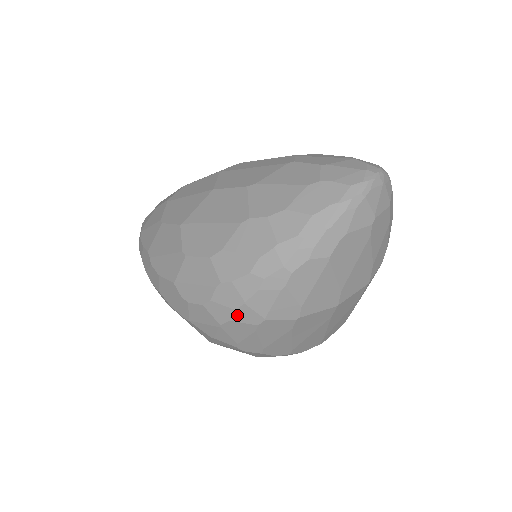
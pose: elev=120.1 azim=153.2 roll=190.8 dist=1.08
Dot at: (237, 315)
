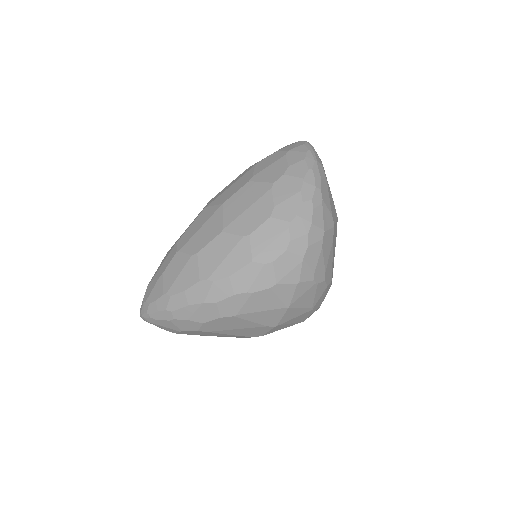
Dot at: (310, 238)
